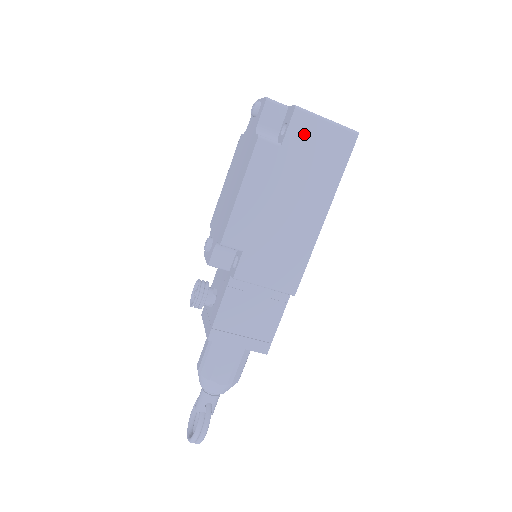
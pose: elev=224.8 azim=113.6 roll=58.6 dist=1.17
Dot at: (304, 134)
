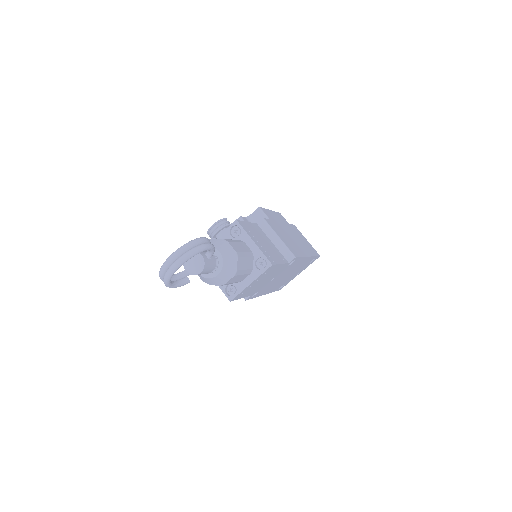
Dot at: (298, 232)
